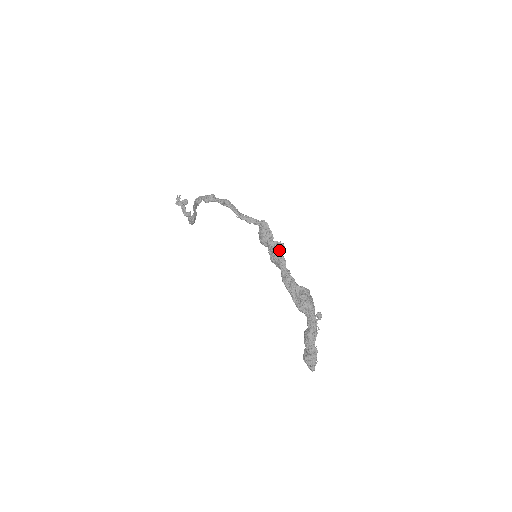
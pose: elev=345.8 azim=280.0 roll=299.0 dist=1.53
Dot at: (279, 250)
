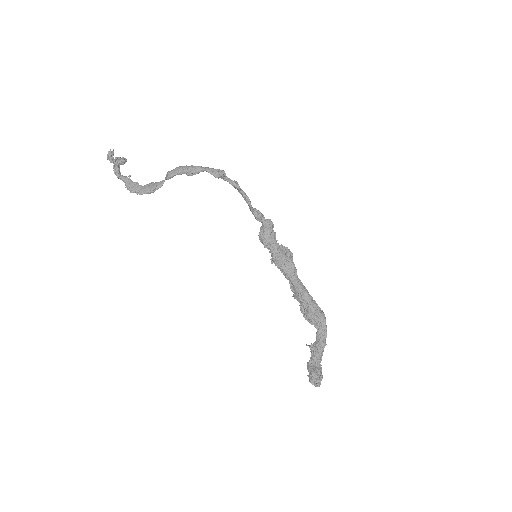
Dot at: (289, 256)
